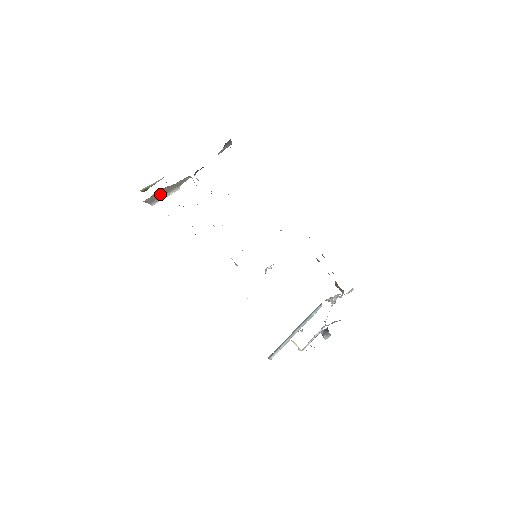
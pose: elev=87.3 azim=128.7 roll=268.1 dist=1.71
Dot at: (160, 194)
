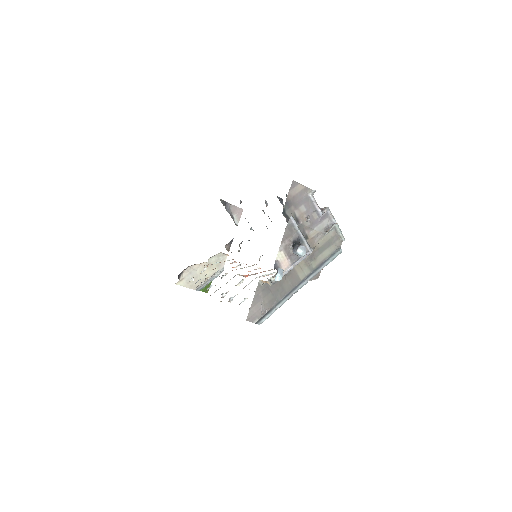
Dot at: (199, 277)
